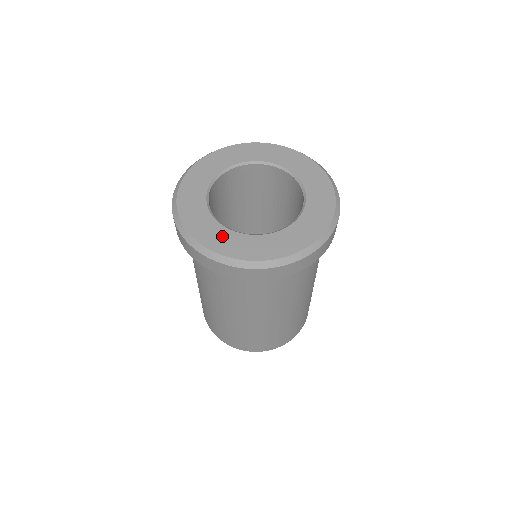
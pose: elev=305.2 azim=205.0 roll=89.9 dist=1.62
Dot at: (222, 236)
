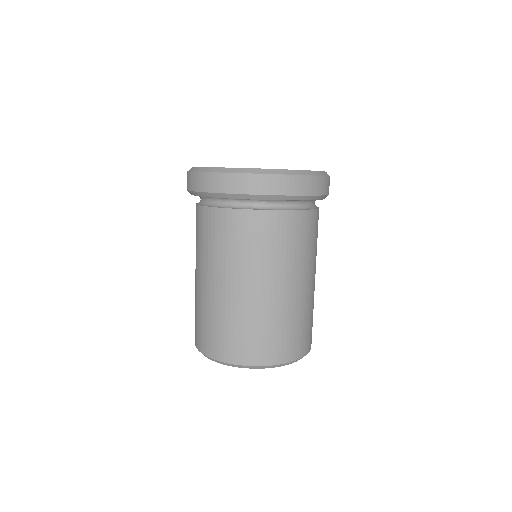
Dot at: occluded
